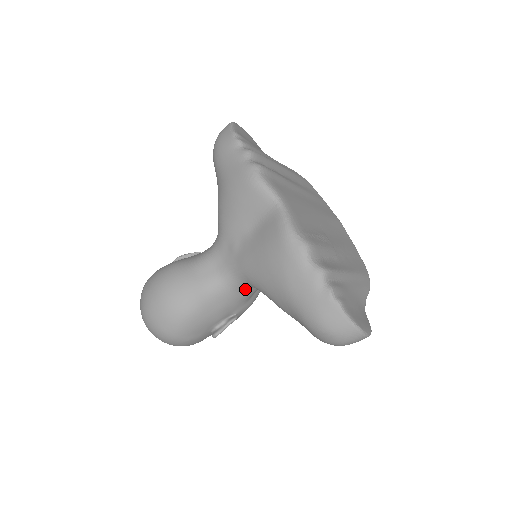
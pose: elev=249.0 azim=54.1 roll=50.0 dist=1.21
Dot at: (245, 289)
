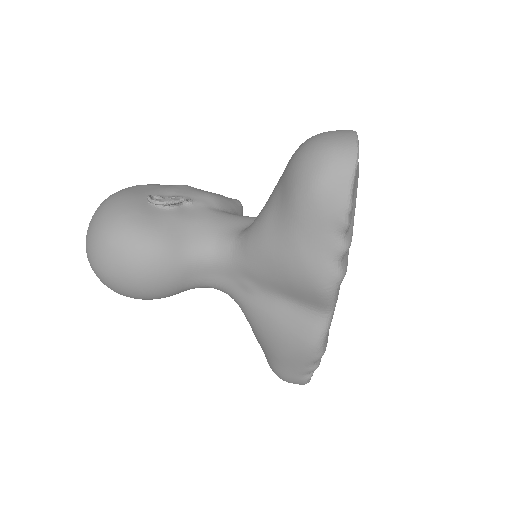
Dot at: occluded
